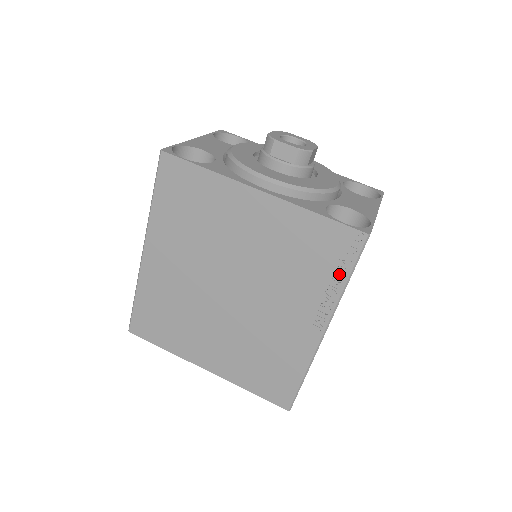
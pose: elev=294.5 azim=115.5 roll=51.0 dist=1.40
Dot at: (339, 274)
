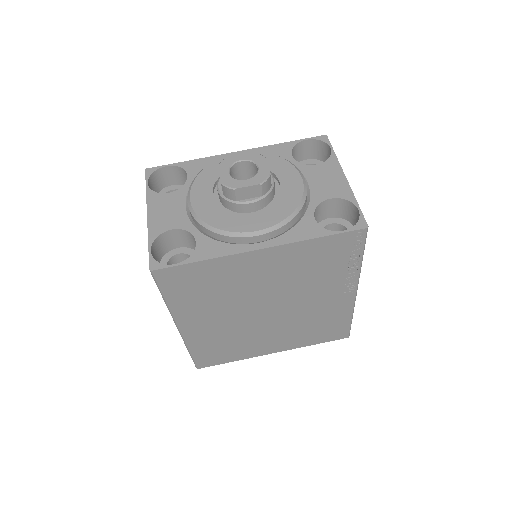
Dot at: (353, 259)
